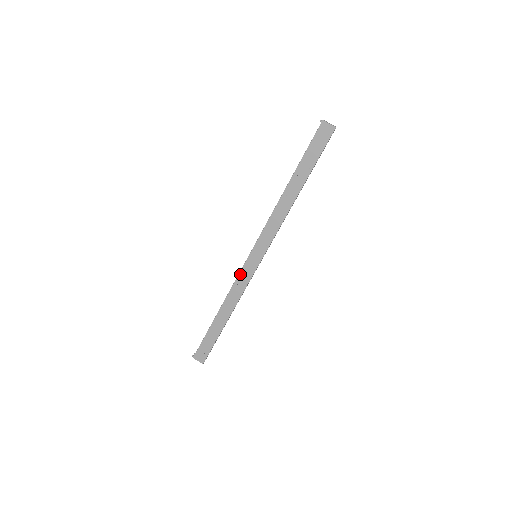
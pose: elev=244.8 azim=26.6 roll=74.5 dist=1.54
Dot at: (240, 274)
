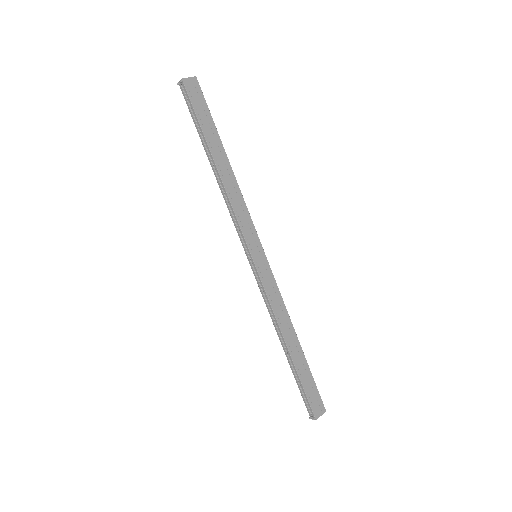
Dot at: (265, 287)
